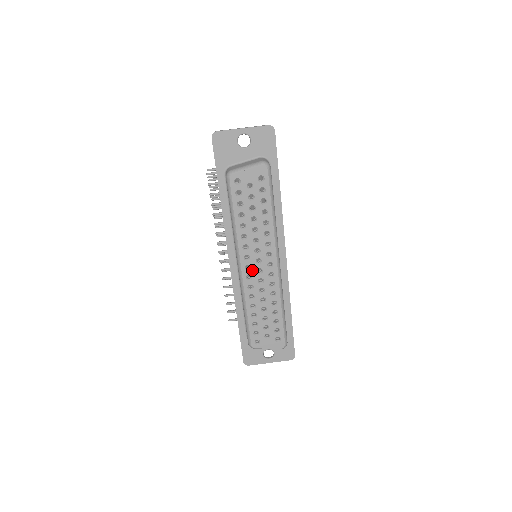
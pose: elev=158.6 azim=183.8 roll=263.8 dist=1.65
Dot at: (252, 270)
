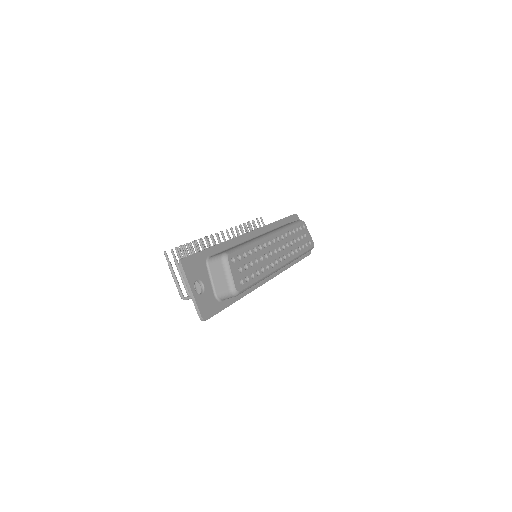
Dot at: (274, 245)
